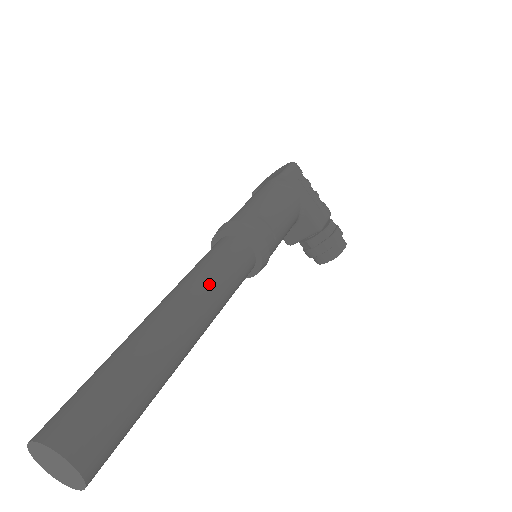
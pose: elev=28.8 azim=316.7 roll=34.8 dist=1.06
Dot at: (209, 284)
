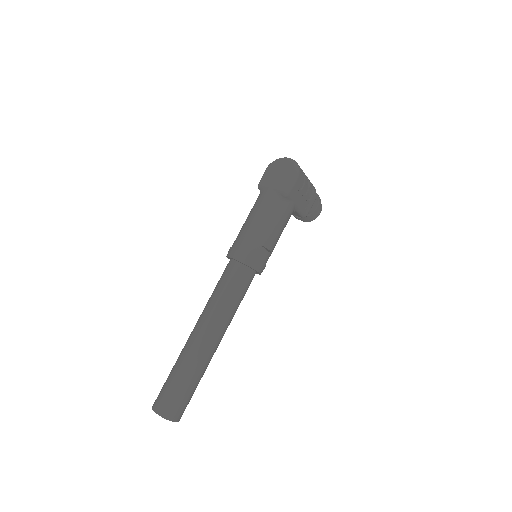
Dot at: (229, 313)
